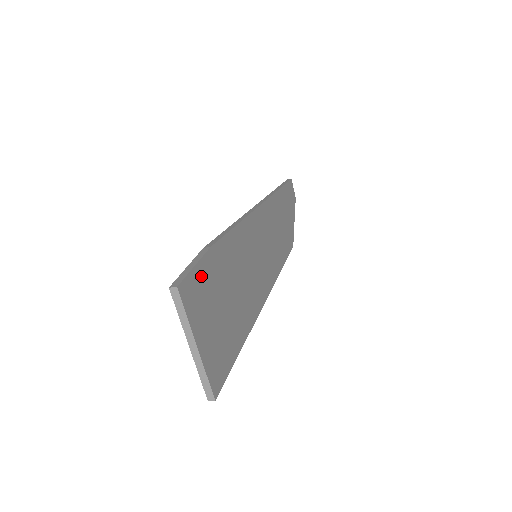
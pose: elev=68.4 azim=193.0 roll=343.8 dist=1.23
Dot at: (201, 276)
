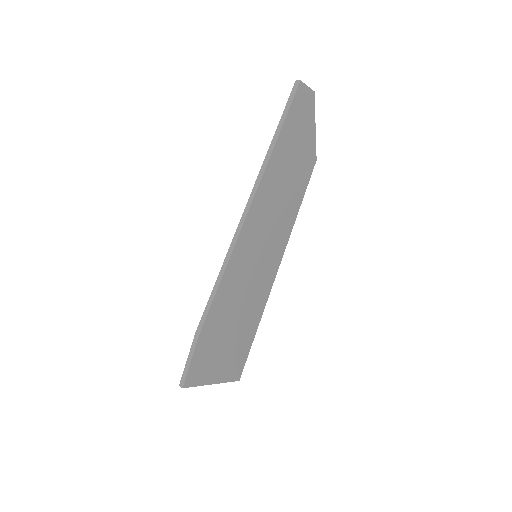
Dot at: (199, 358)
